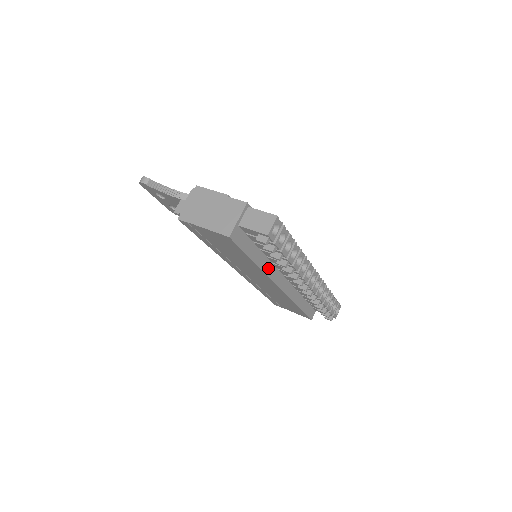
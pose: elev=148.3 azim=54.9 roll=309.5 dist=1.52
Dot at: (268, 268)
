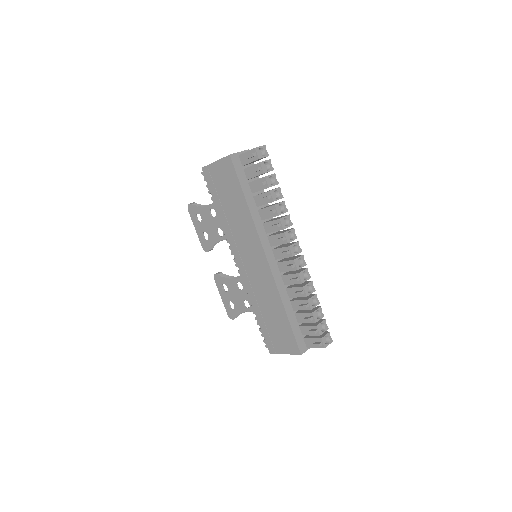
Dot at: (258, 222)
